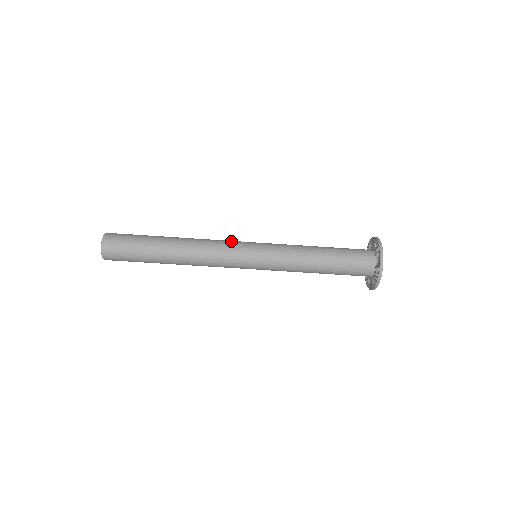
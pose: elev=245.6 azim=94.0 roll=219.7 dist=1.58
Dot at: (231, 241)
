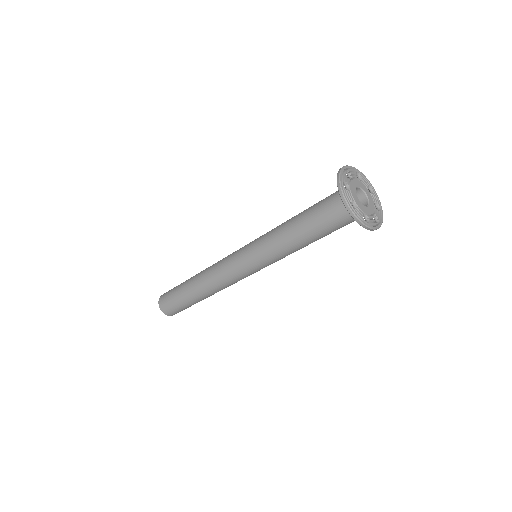
Dot at: (230, 254)
